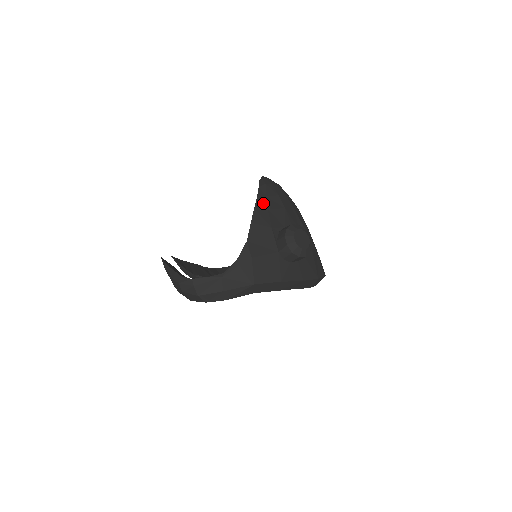
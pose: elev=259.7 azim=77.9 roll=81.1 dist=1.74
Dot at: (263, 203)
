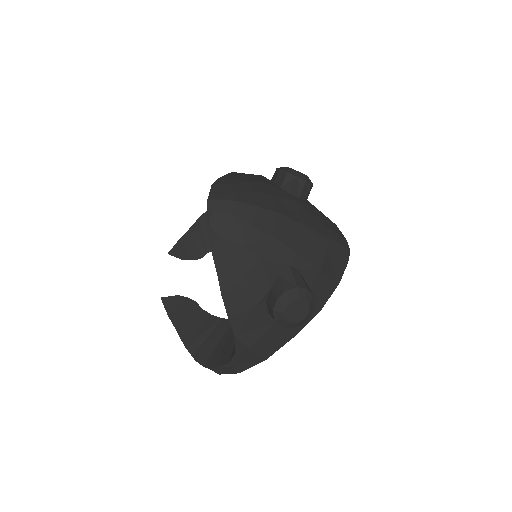
Dot at: (228, 279)
